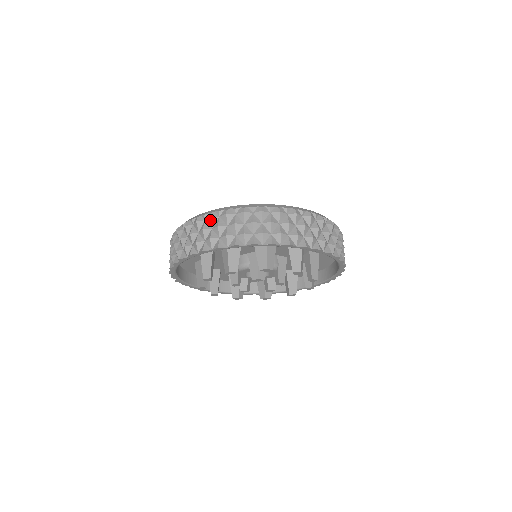
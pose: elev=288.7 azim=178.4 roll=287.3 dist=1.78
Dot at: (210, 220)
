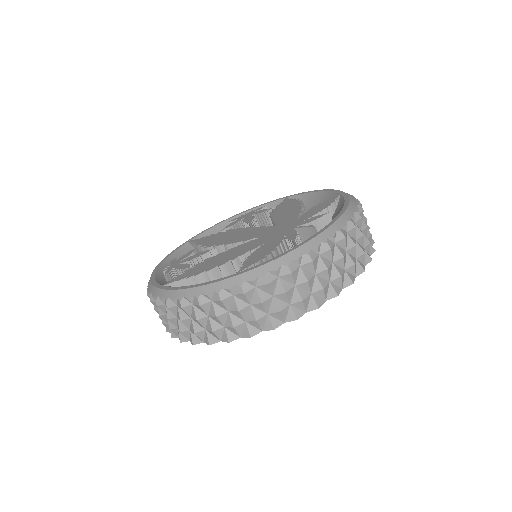
Dot at: occluded
